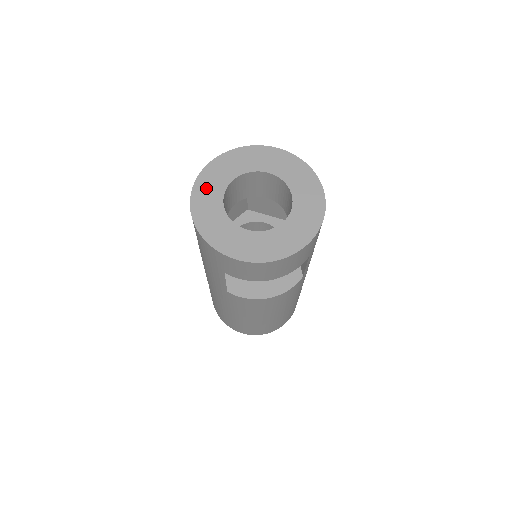
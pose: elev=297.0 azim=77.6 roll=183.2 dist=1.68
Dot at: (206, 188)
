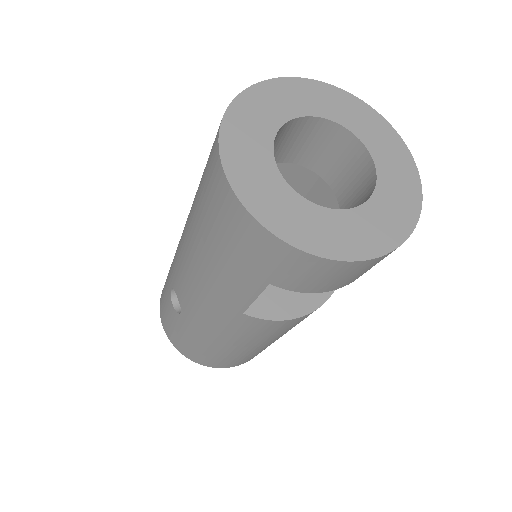
Dot at: (241, 139)
